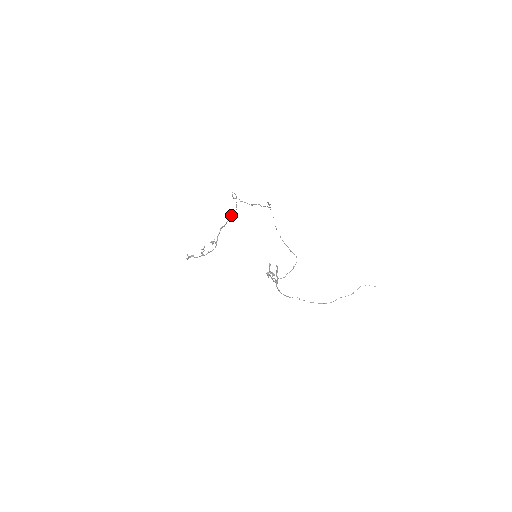
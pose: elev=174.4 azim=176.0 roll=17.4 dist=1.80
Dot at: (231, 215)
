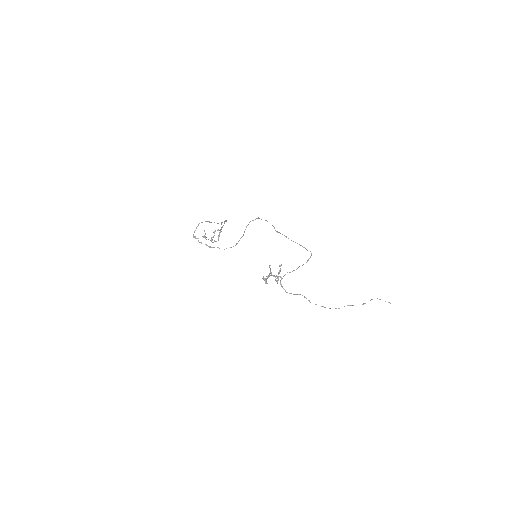
Dot at: occluded
